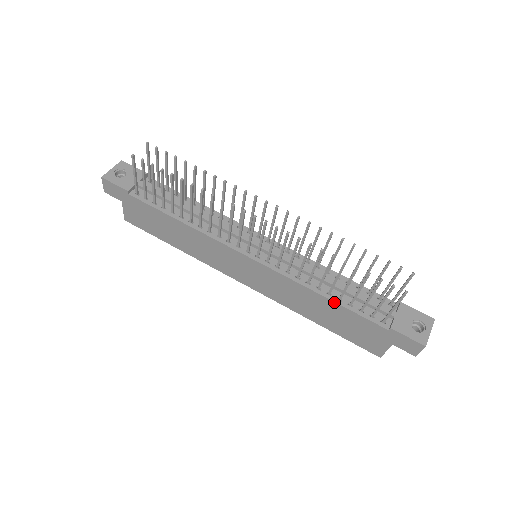
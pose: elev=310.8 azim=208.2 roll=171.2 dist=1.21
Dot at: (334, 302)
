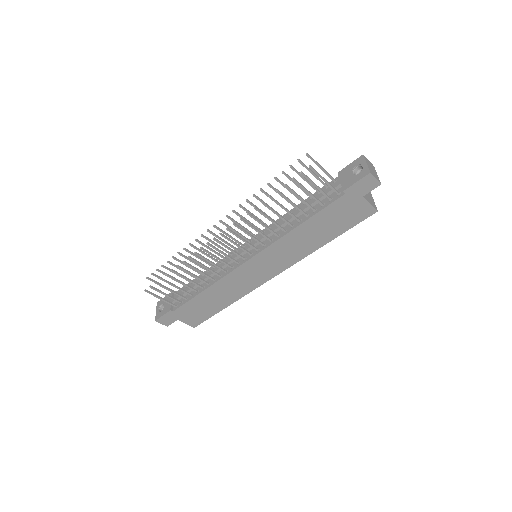
Dot at: (306, 221)
